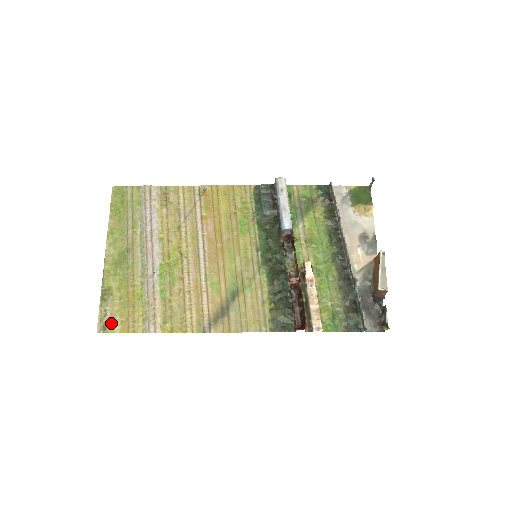
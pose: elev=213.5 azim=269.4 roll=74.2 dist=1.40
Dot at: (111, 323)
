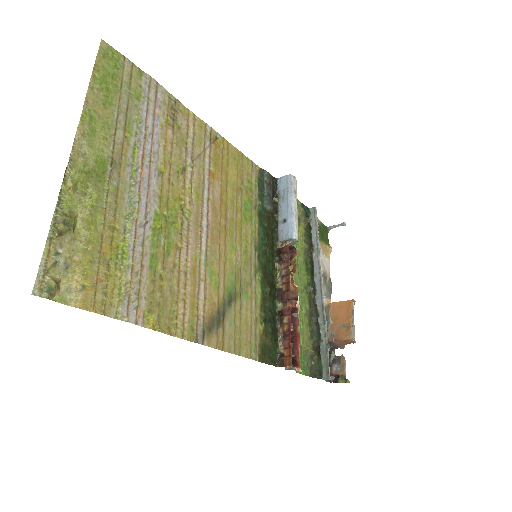
Dot at: (63, 283)
